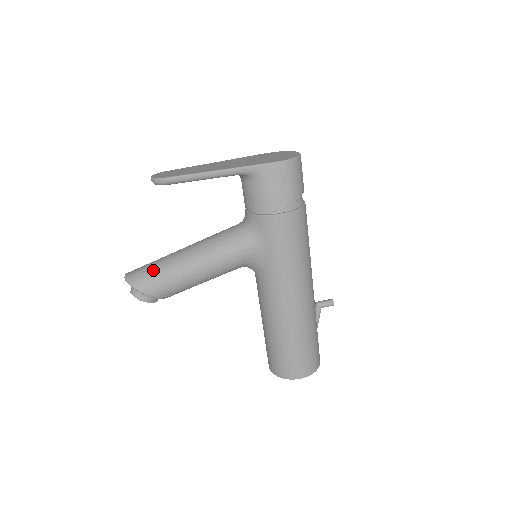
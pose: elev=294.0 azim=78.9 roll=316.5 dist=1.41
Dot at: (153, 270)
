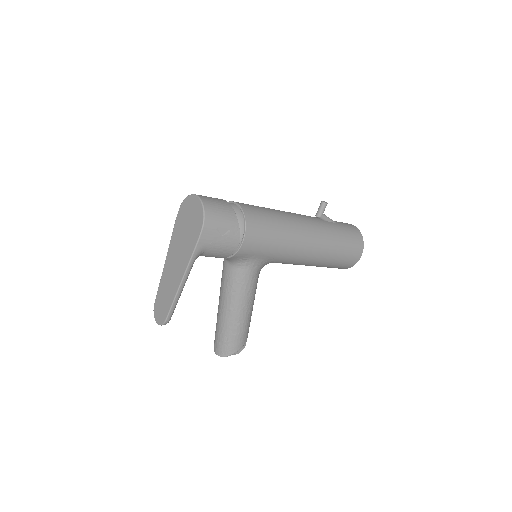
Dot at: (225, 339)
